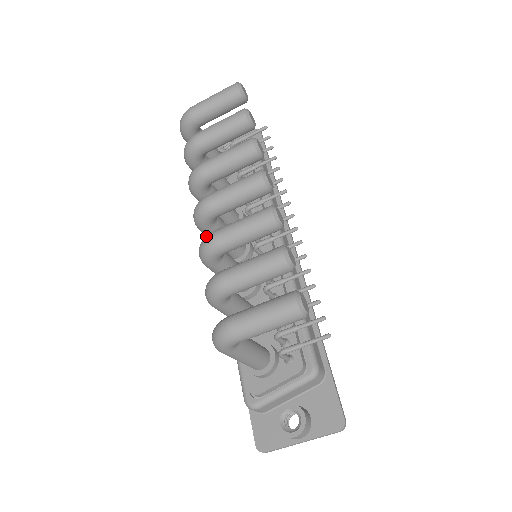
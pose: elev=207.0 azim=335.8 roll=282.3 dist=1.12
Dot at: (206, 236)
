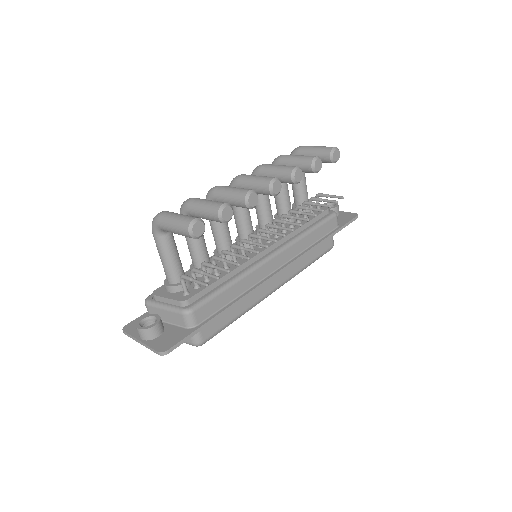
Dot at: occluded
